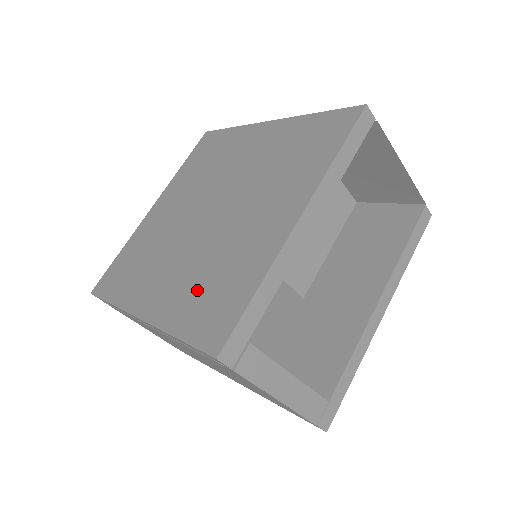
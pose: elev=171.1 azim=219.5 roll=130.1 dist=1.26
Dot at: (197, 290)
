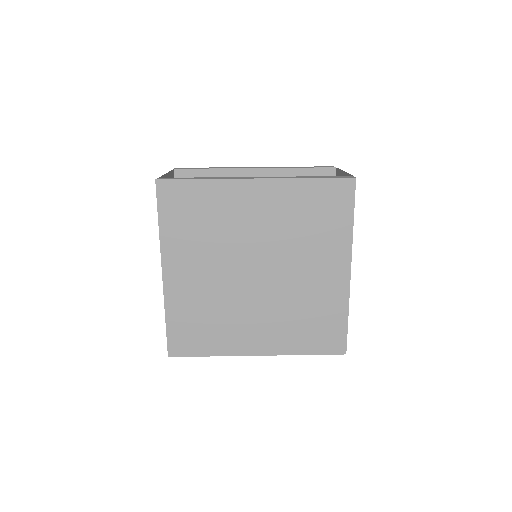
Dot at: (299, 328)
